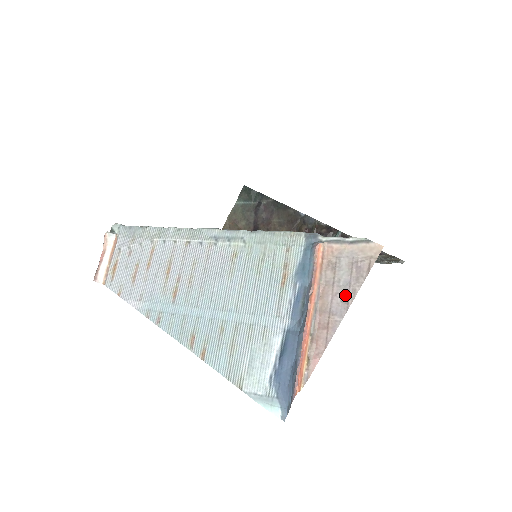
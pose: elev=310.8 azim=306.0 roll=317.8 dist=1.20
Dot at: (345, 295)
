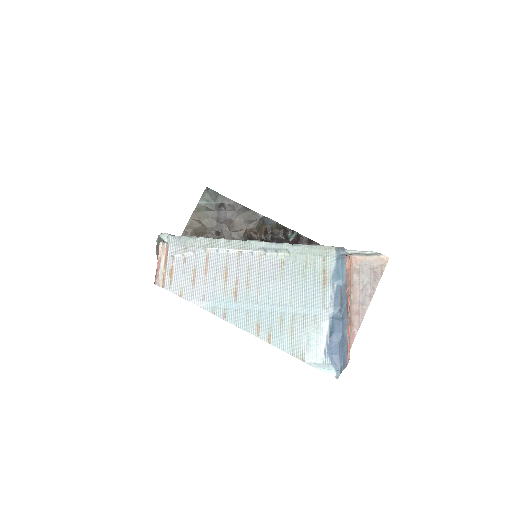
Dot at: (368, 291)
